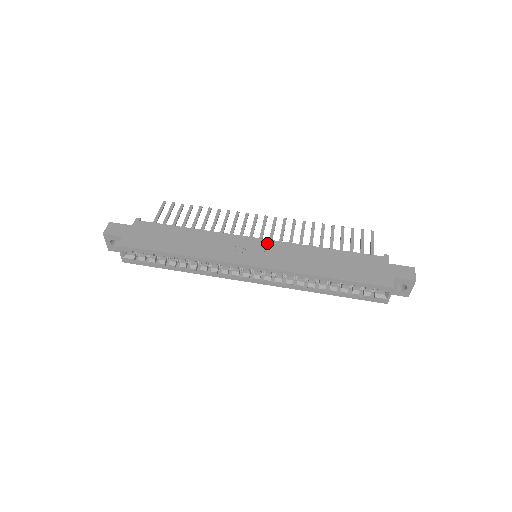
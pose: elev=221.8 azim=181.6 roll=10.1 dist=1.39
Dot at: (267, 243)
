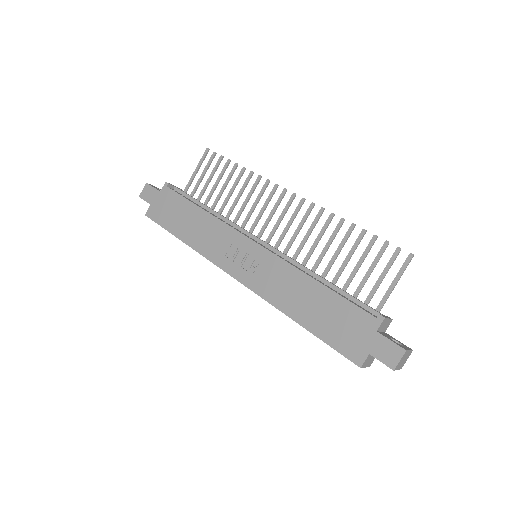
Dot at: (259, 252)
